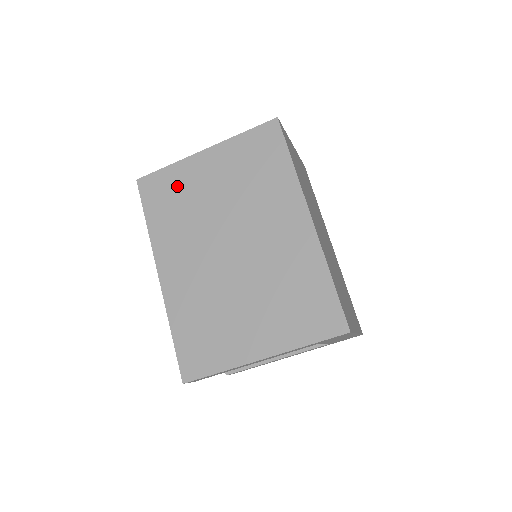
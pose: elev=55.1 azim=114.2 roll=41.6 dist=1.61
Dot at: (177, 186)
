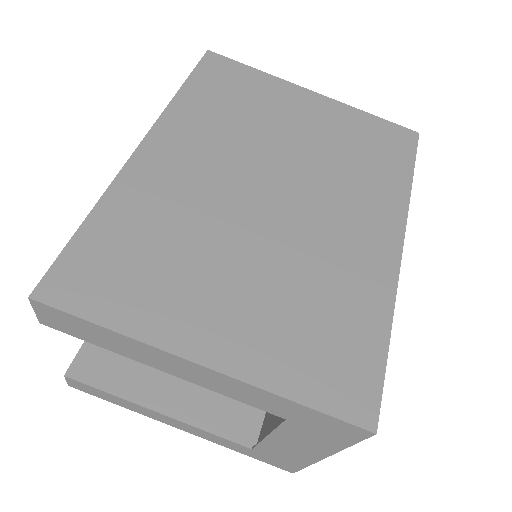
Dot at: (253, 92)
